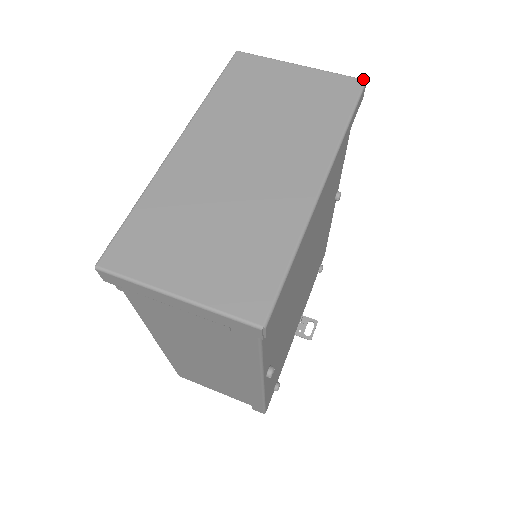
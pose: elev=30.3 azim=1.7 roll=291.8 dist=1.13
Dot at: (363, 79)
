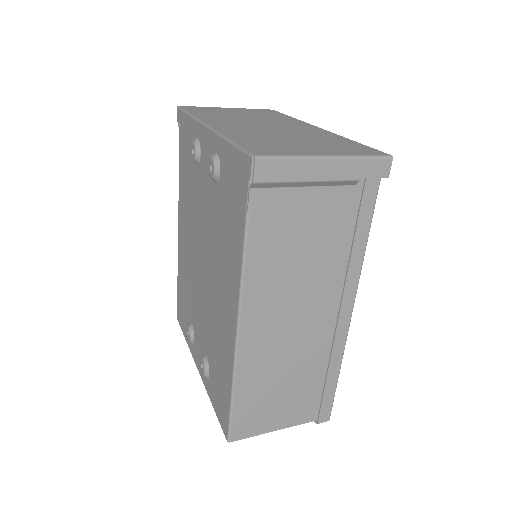
Dot at: occluded
